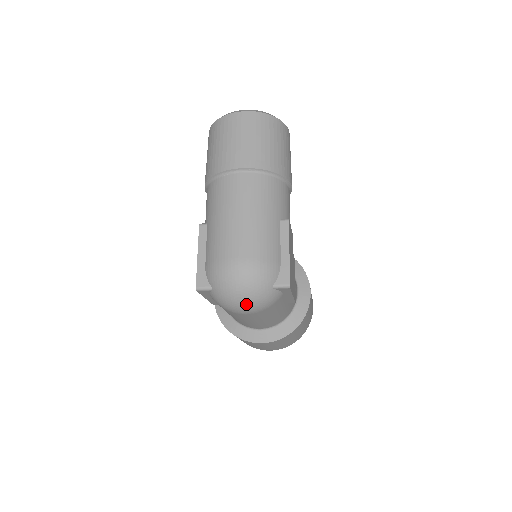
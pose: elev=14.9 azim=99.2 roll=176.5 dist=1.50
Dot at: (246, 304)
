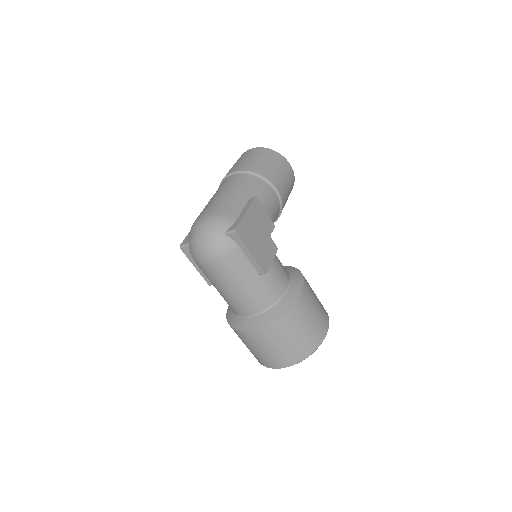
Dot at: (204, 248)
